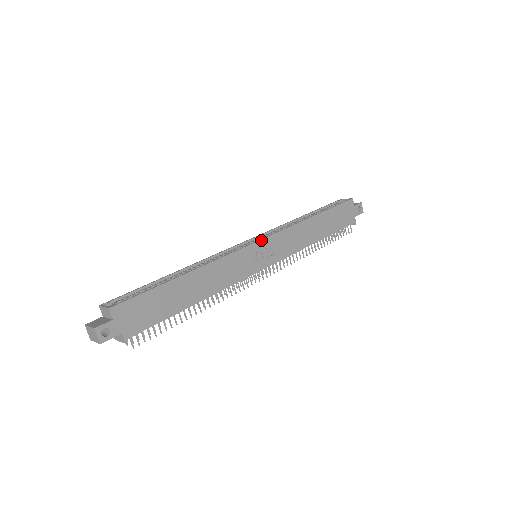
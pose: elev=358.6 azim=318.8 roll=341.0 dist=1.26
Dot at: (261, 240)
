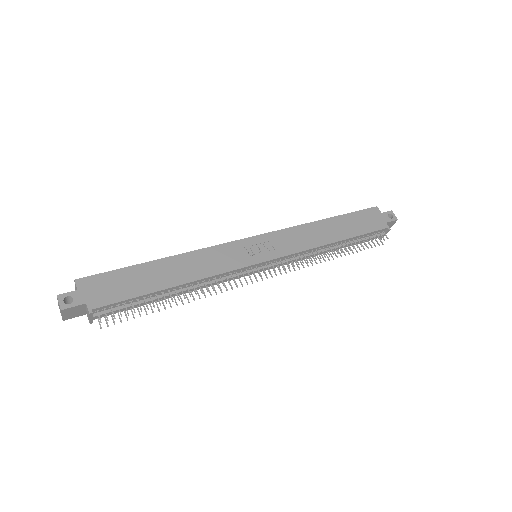
Dot at: (255, 236)
